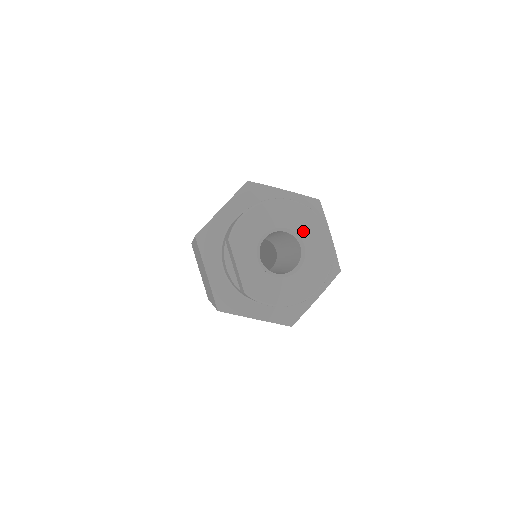
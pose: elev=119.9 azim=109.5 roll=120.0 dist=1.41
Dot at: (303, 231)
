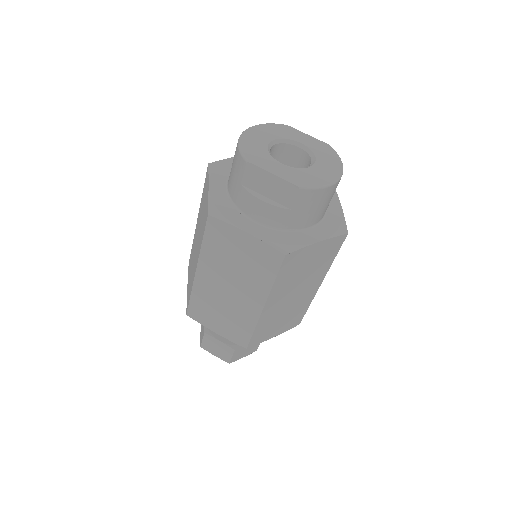
Dot at: (290, 136)
